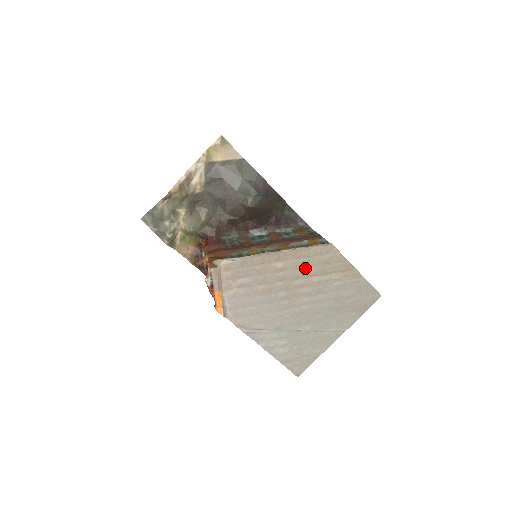
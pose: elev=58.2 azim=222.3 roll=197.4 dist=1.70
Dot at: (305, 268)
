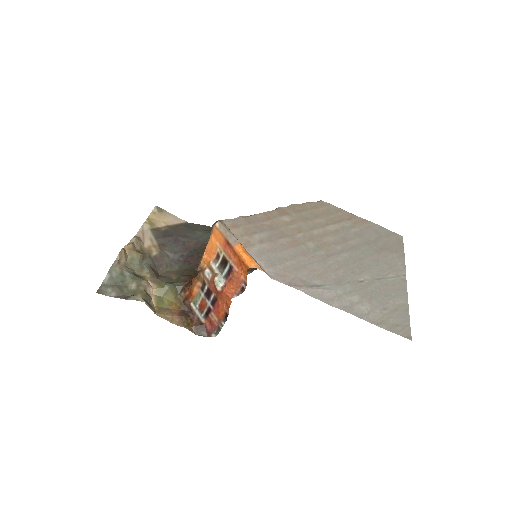
Dot at: (313, 219)
